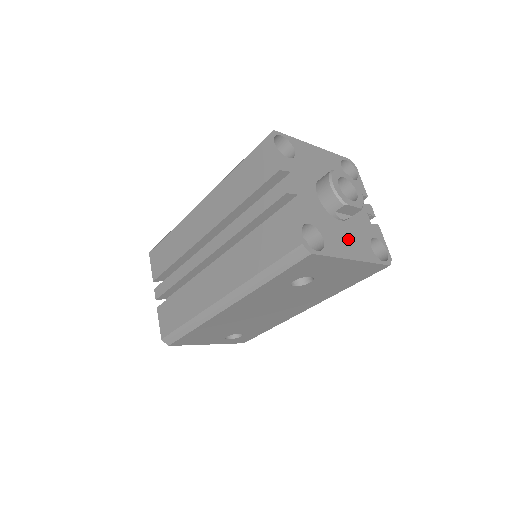
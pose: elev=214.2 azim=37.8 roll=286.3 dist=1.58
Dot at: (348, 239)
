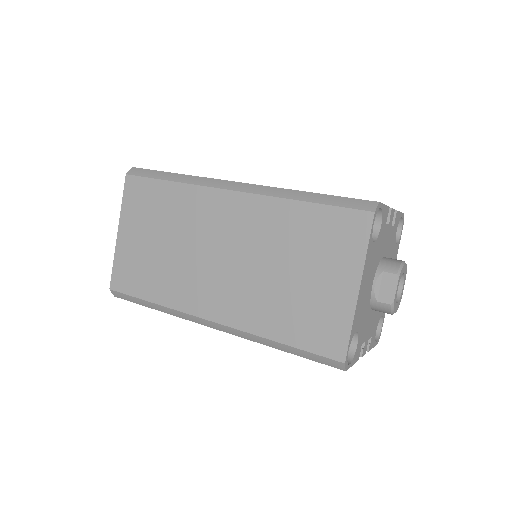
Dot at: occluded
